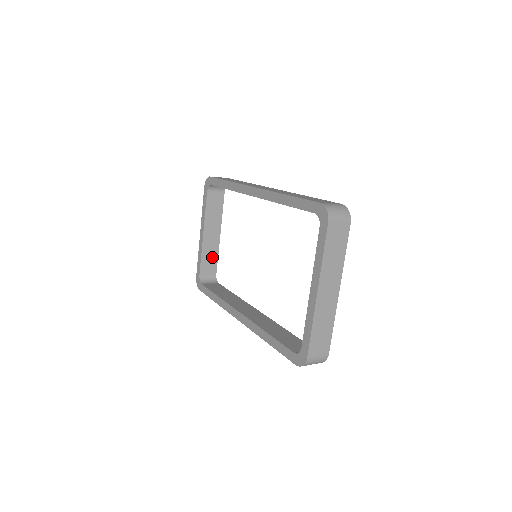
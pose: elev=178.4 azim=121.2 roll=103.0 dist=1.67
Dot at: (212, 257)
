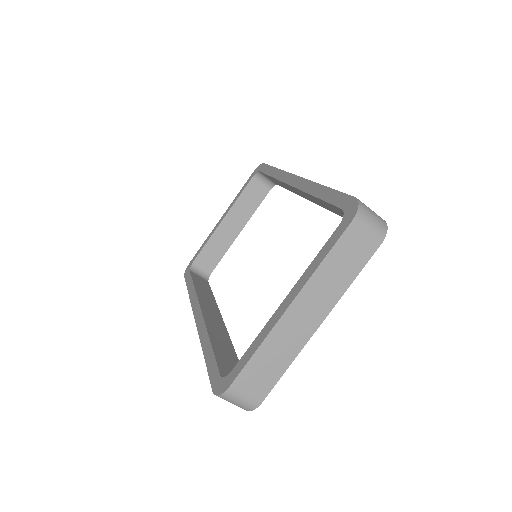
Dot at: (218, 250)
